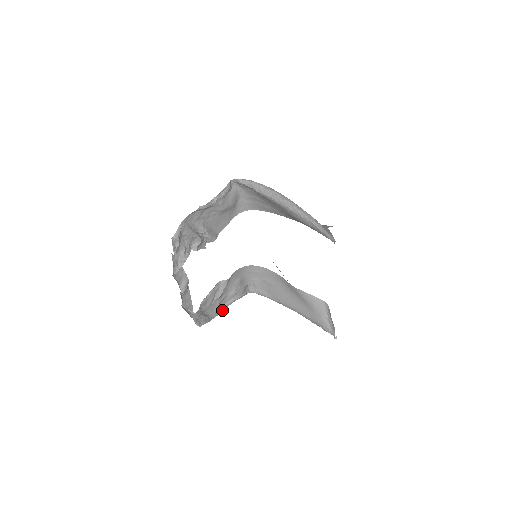
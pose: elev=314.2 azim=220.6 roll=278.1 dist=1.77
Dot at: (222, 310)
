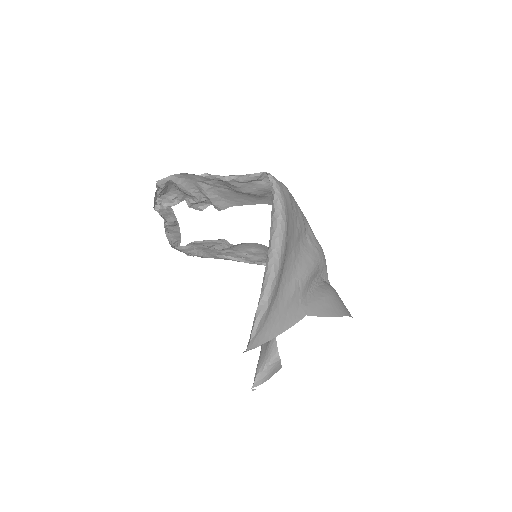
Dot at: (223, 258)
